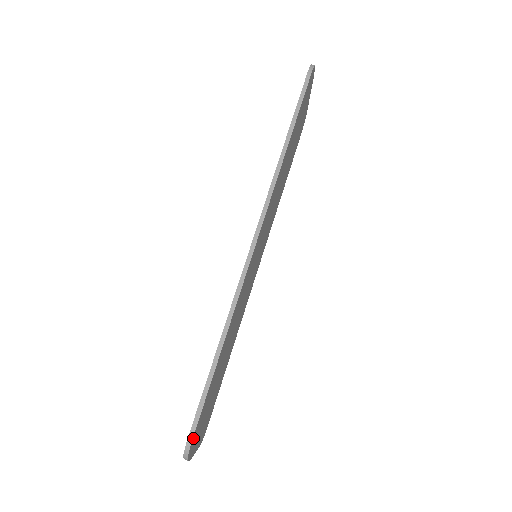
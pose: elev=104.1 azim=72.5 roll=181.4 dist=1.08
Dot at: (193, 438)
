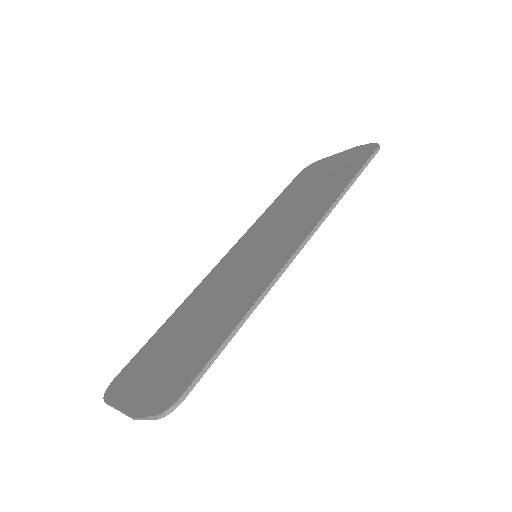
Dot at: (178, 401)
